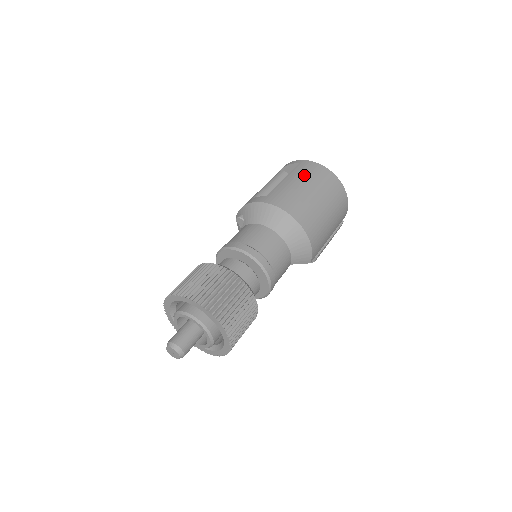
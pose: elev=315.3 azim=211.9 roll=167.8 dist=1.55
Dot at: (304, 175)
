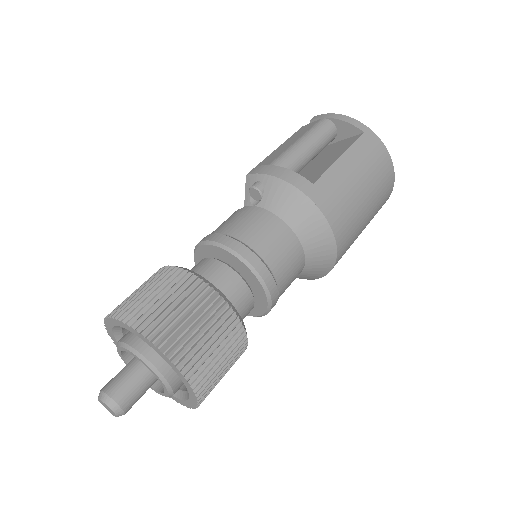
Dot at: (366, 163)
